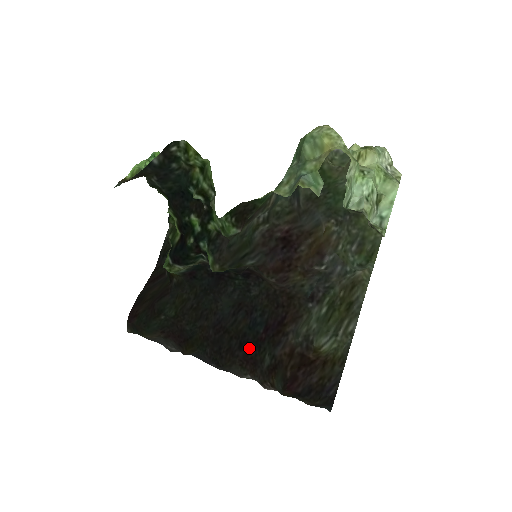
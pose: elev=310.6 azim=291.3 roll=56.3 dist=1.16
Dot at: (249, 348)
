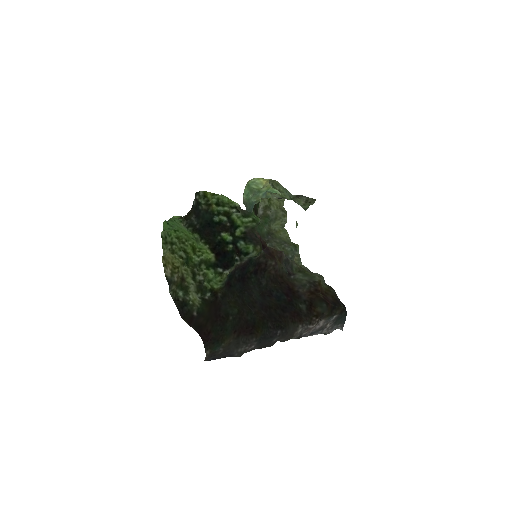
Dot at: (288, 309)
